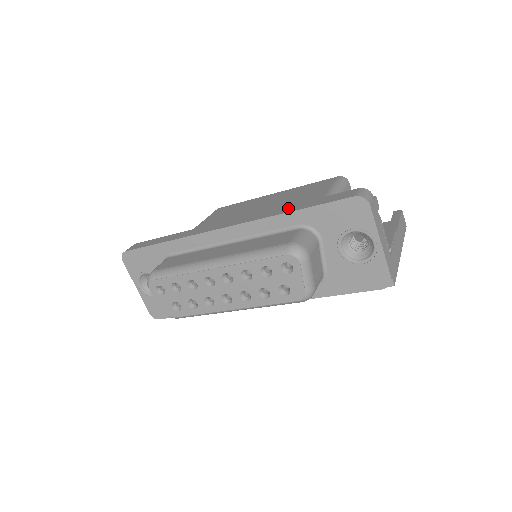
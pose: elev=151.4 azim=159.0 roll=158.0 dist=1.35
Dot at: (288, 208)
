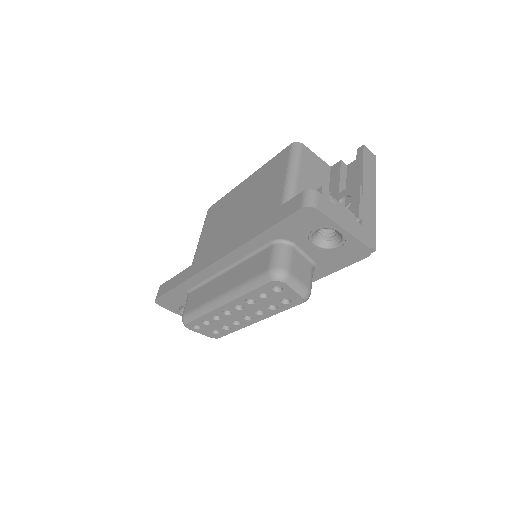
Dot at: (255, 229)
